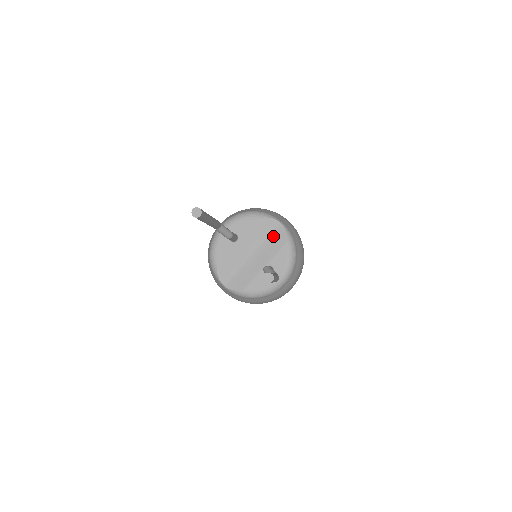
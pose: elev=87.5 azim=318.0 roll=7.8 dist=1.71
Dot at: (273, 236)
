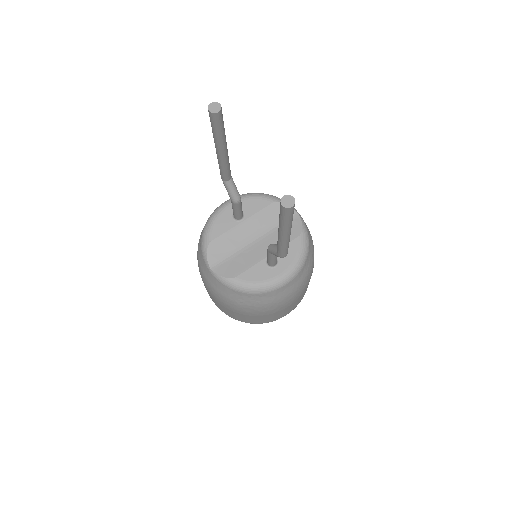
Dot at: occluded
